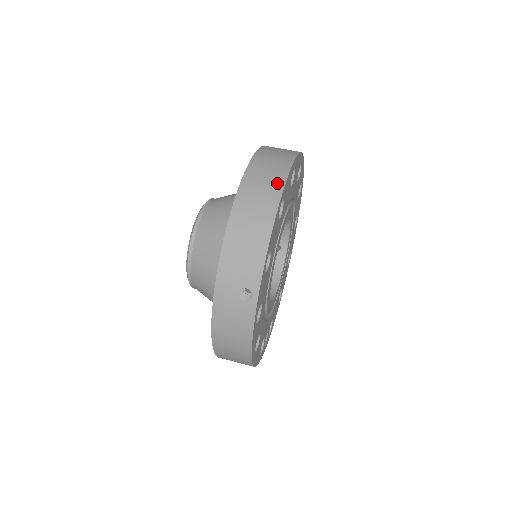
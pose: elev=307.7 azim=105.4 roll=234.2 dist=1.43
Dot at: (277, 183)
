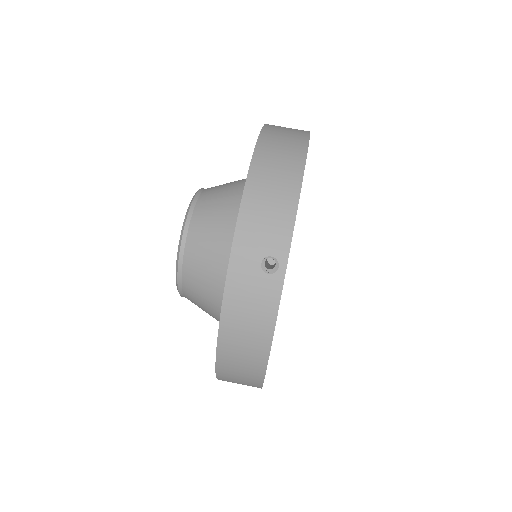
Dot at: (299, 144)
